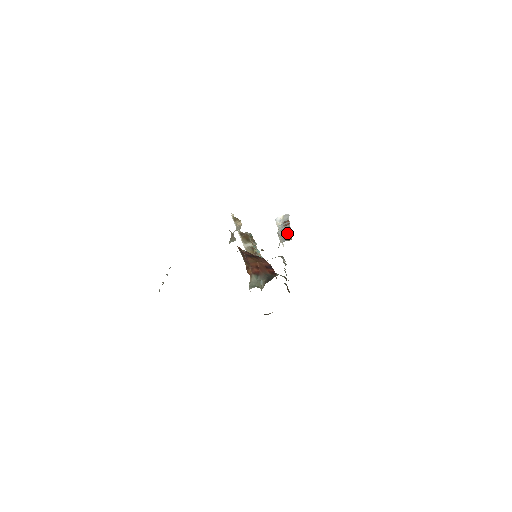
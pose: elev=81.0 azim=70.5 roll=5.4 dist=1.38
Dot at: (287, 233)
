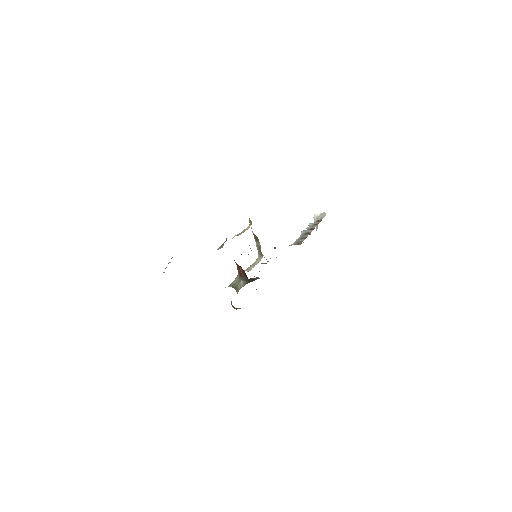
Dot at: (304, 236)
